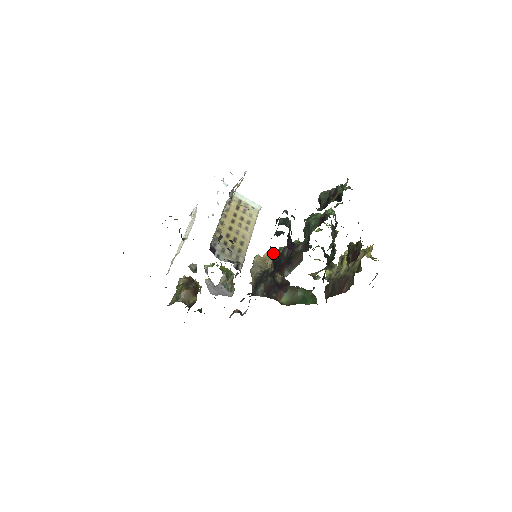
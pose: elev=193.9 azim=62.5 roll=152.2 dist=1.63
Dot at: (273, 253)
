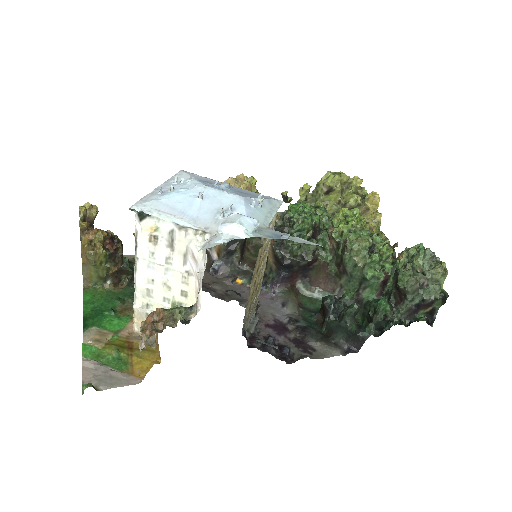
Dot at: (276, 243)
